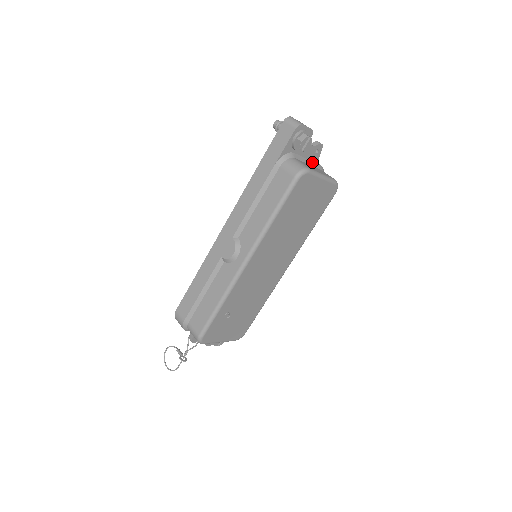
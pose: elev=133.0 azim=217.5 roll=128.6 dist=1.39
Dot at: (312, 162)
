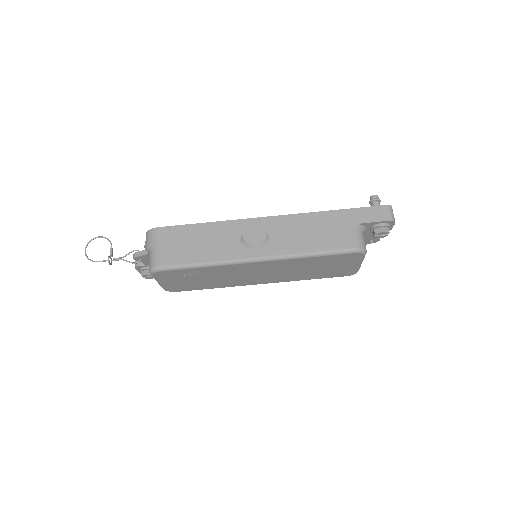
Dot at: occluded
